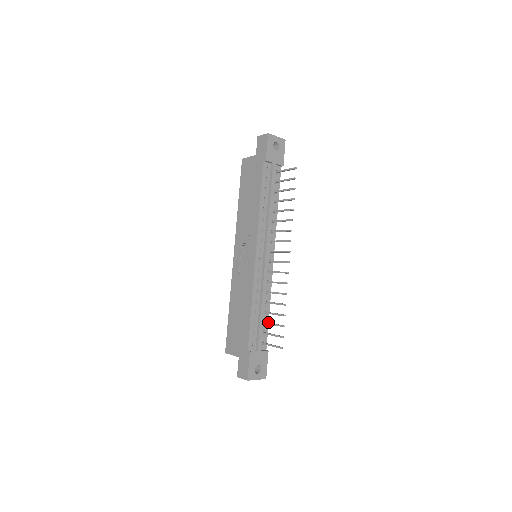
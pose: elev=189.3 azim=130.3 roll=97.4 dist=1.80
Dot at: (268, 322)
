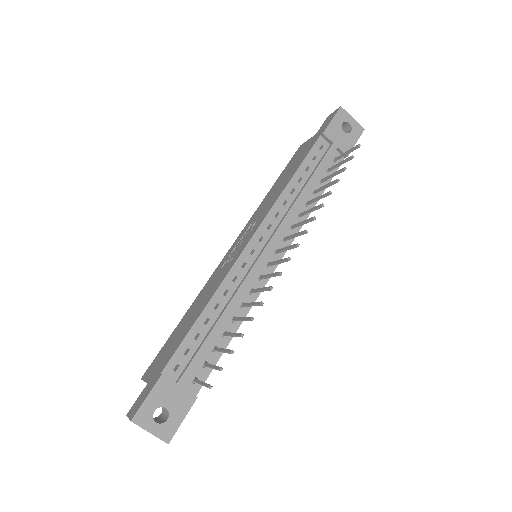
Dot at: (222, 353)
